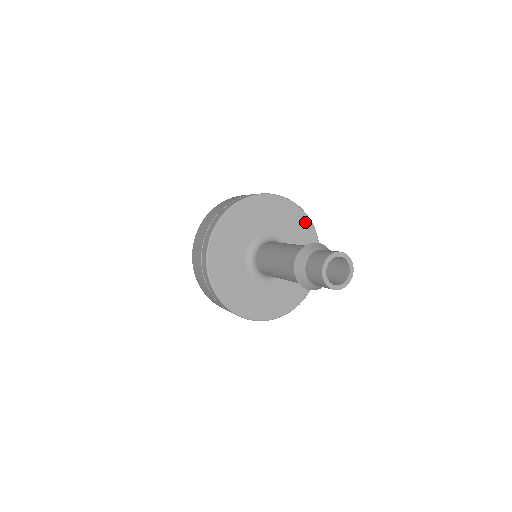
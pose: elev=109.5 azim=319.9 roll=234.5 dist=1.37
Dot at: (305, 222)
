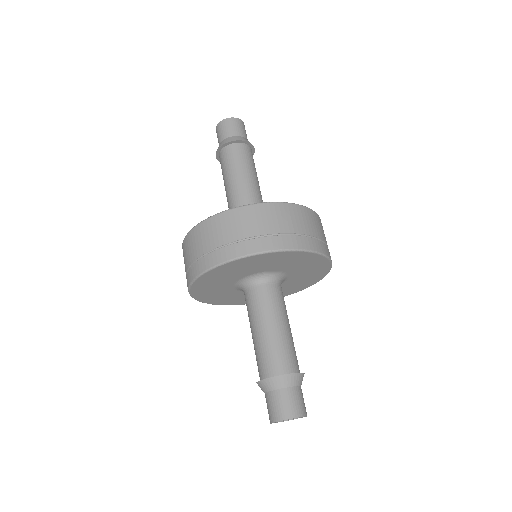
Dot at: (324, 270)
